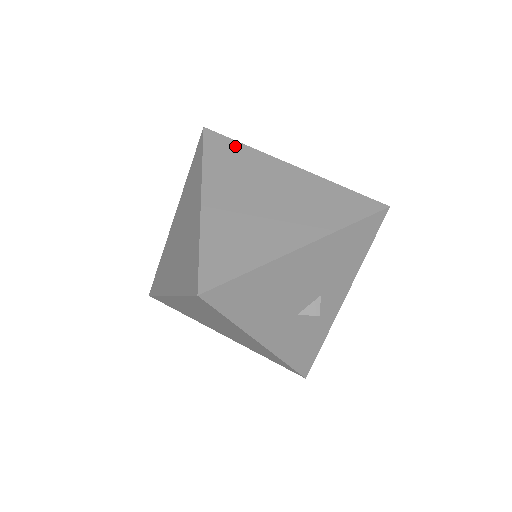
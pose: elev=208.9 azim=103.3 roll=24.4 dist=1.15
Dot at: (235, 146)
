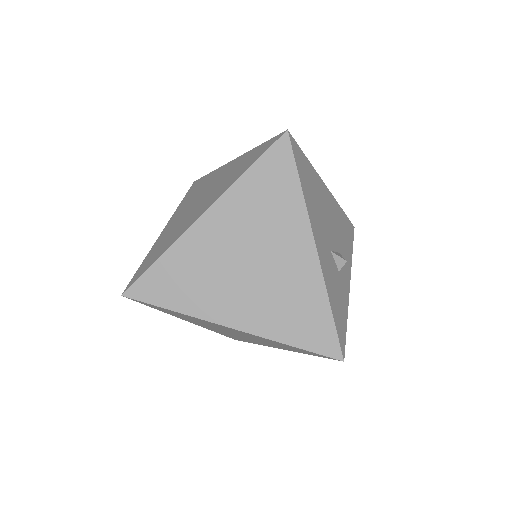
Dot at: occluded
